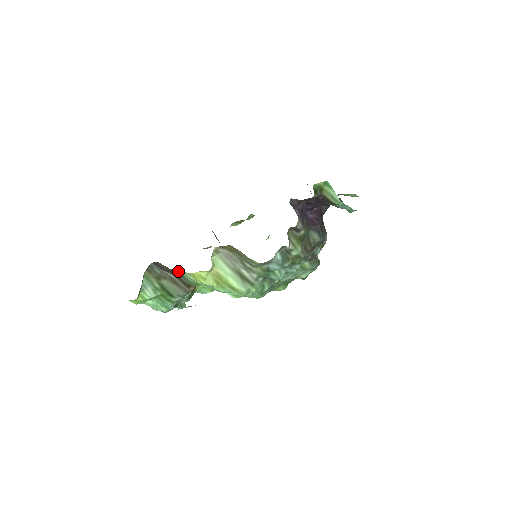
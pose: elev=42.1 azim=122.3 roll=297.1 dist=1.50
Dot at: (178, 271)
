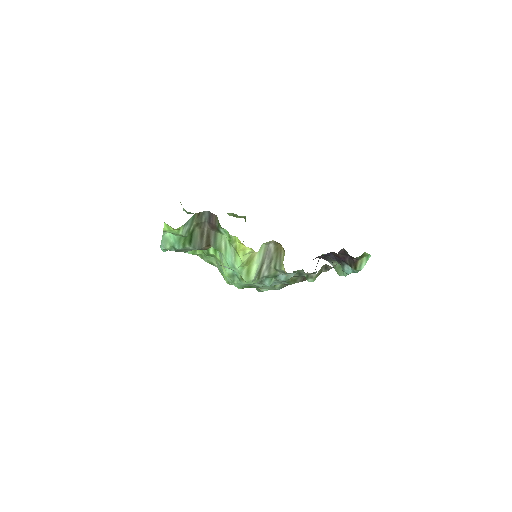
Dot at: (220, 231)
